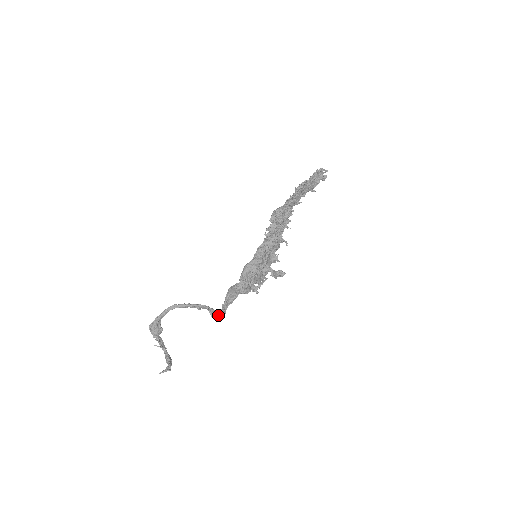
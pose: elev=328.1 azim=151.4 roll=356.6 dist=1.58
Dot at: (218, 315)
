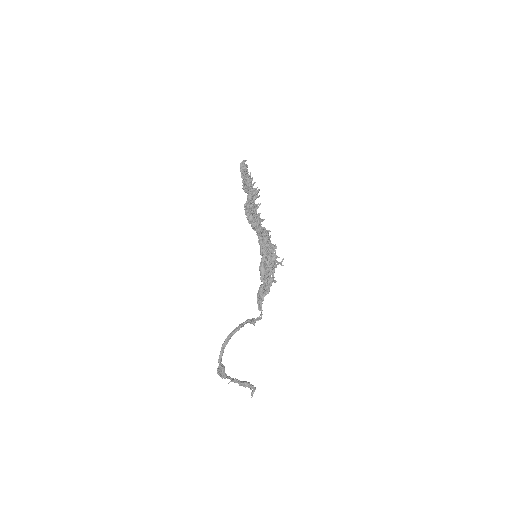
Dot at: (258, 320)
